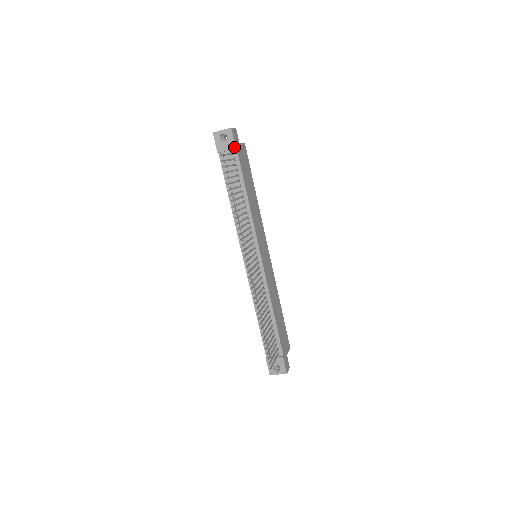
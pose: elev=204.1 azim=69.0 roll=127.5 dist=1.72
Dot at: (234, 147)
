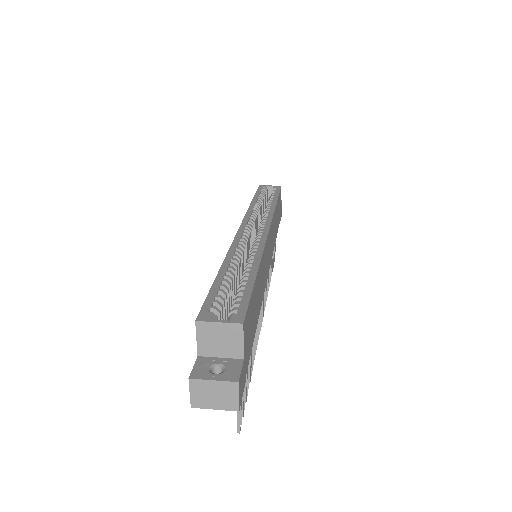
Dot at: occluded
